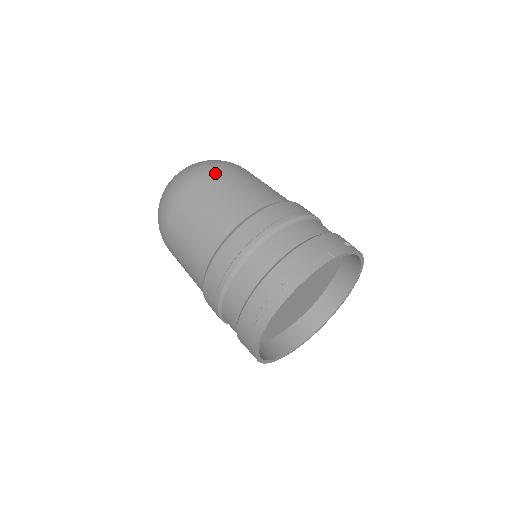
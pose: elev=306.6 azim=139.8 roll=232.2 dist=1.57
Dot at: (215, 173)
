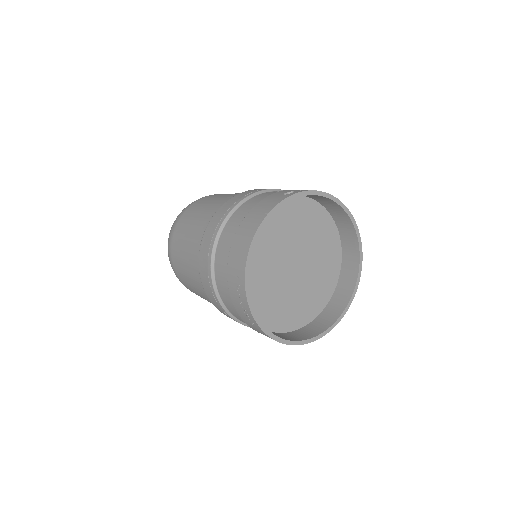
Dot at: (183, 216)
